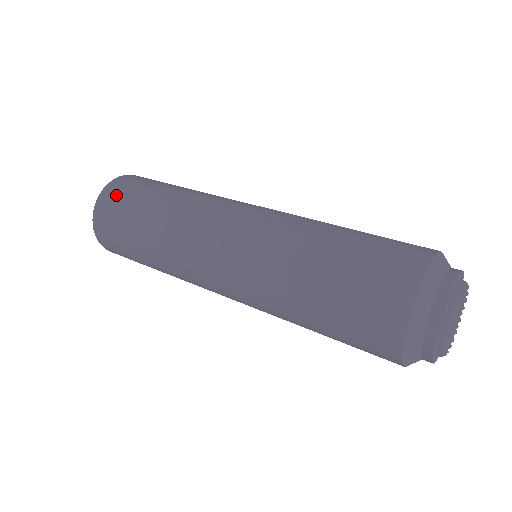
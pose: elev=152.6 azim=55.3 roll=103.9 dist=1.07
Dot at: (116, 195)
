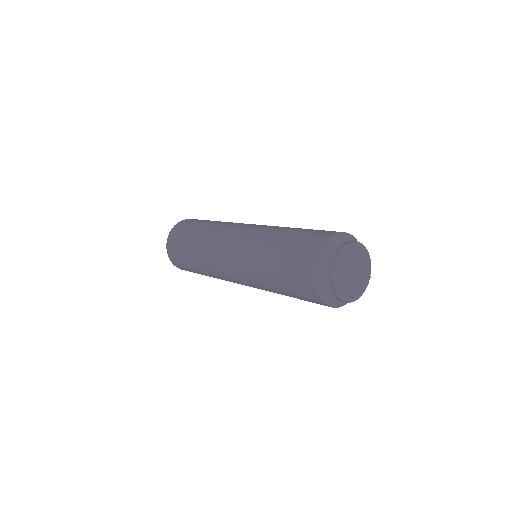
Dot at: (173, 247)
